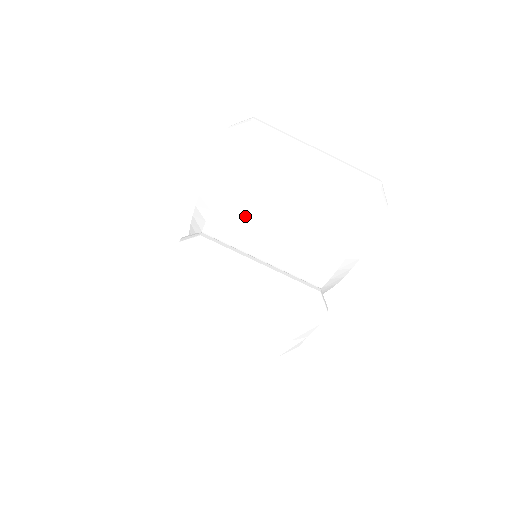
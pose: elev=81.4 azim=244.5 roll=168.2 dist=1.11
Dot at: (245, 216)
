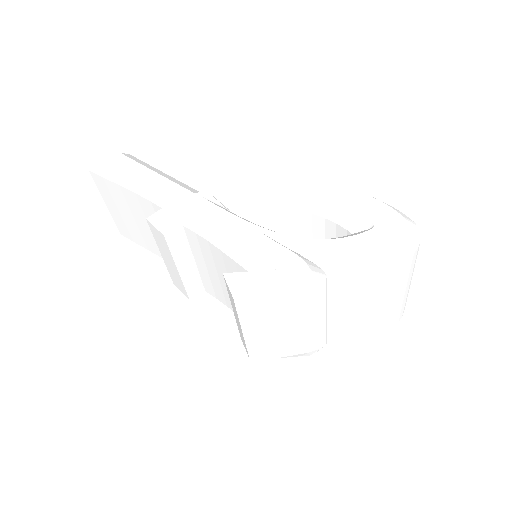
Dot at: (367, 288)
